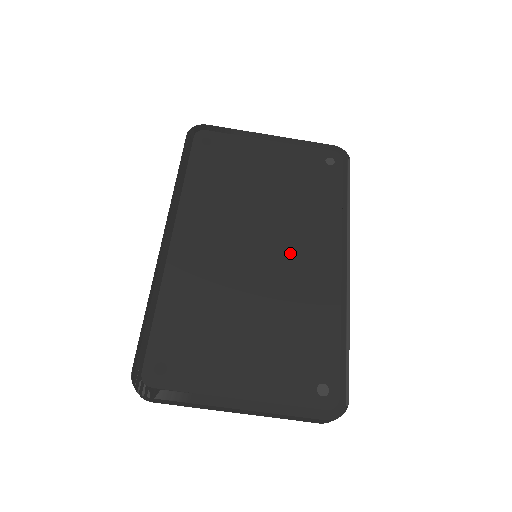
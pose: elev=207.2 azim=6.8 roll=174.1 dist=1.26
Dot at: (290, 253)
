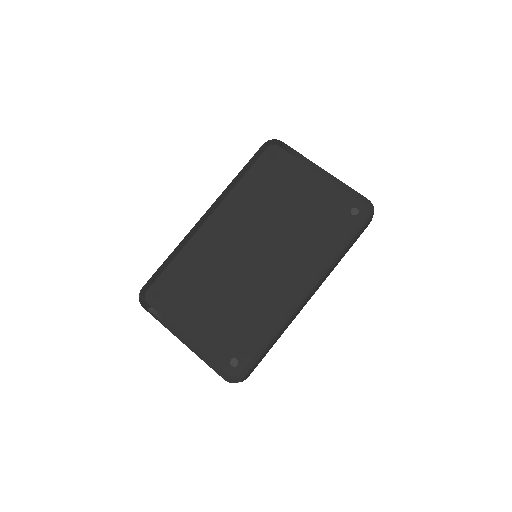
Dot at: (274, 267)
